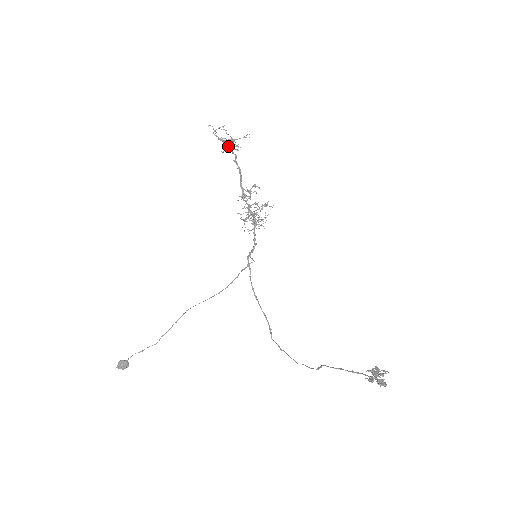
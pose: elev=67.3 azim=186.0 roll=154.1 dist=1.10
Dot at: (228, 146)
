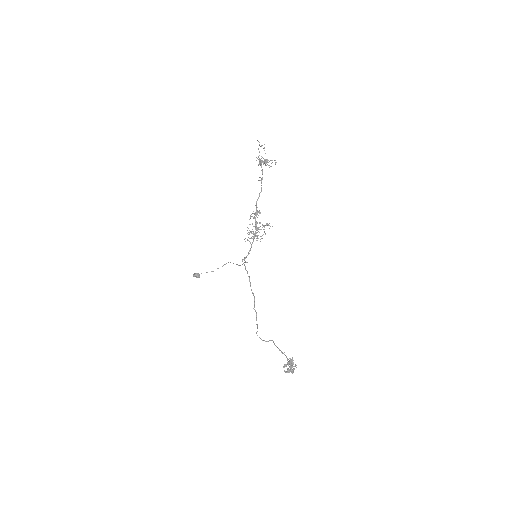
Dot at: (261, 166)
